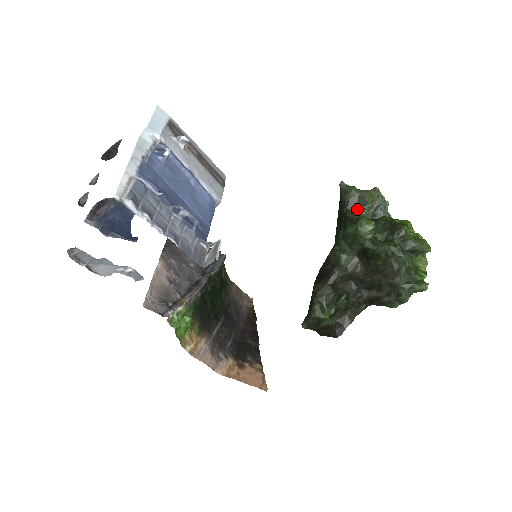
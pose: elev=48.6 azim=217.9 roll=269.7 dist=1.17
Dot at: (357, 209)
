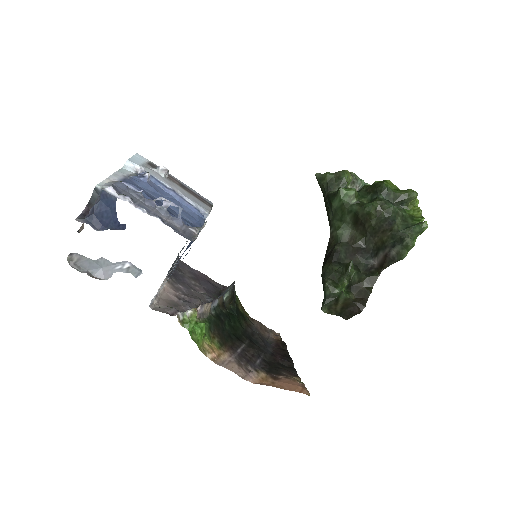
Dot at: (337, 189)
